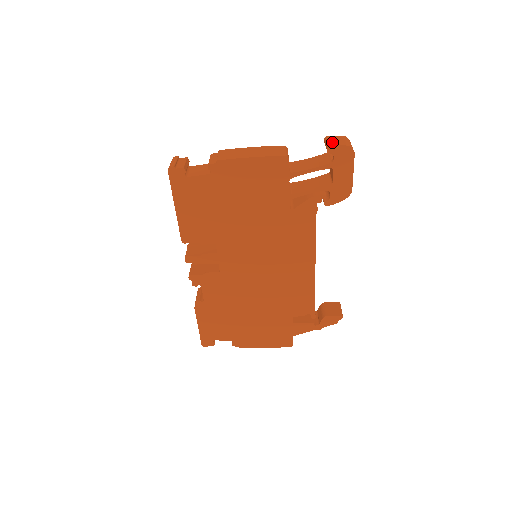
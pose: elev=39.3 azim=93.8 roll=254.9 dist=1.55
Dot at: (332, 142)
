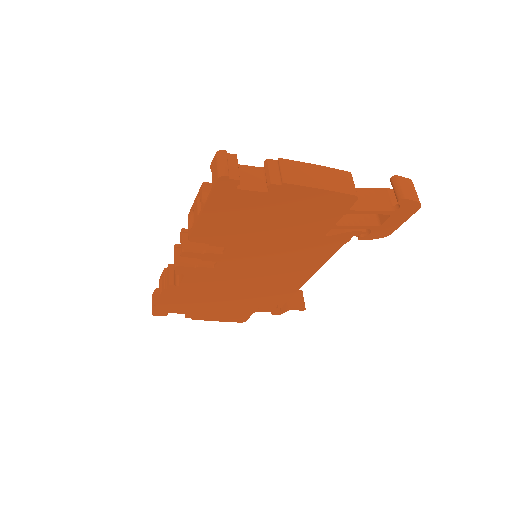
Dot at: (405, 192)
